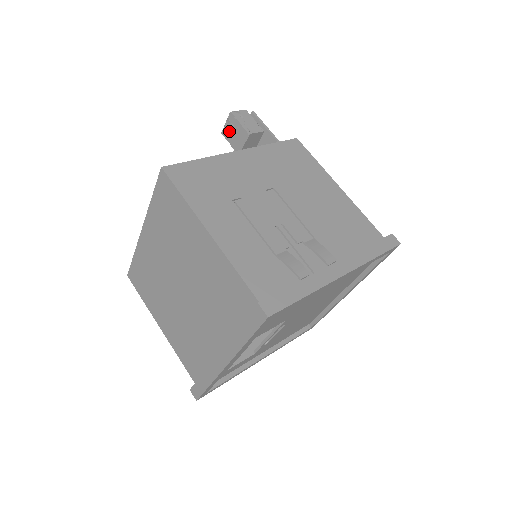
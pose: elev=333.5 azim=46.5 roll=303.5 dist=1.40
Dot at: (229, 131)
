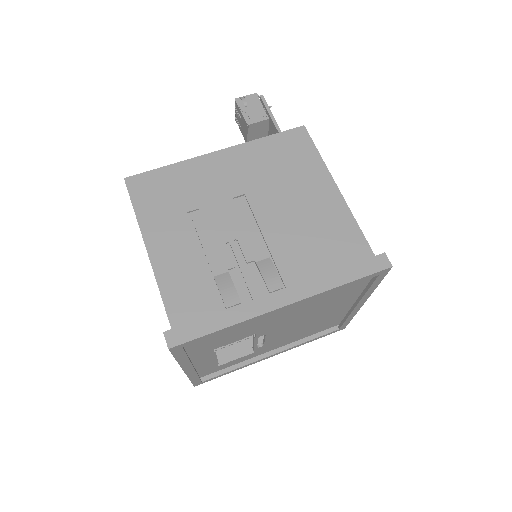
Dot at: (238, 119)
